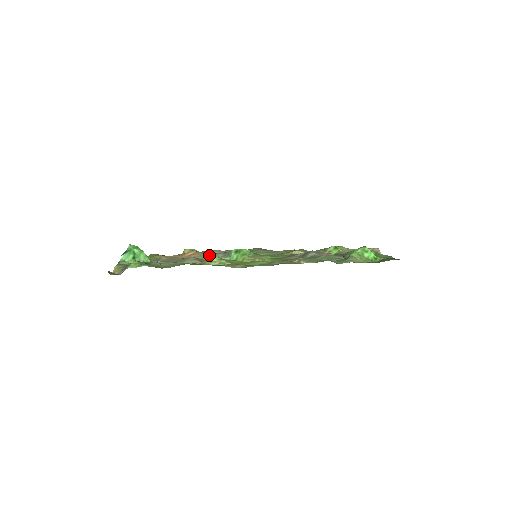
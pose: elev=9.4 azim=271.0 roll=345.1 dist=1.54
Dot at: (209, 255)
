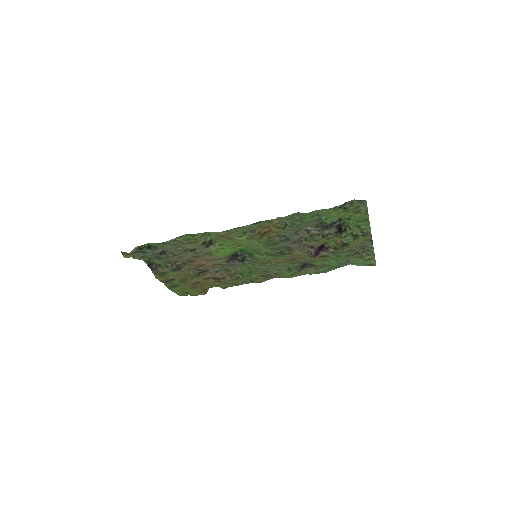
Dot at: (214, 257)
